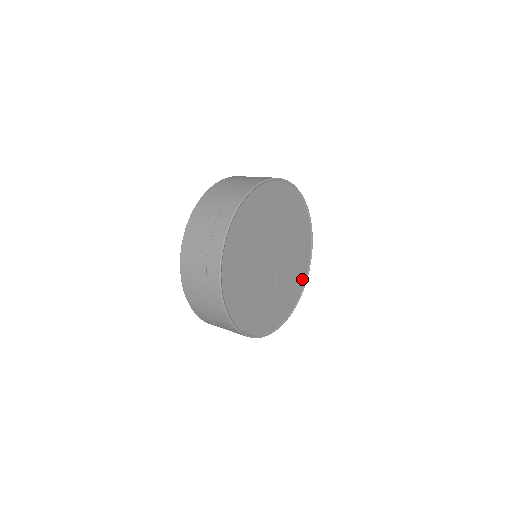
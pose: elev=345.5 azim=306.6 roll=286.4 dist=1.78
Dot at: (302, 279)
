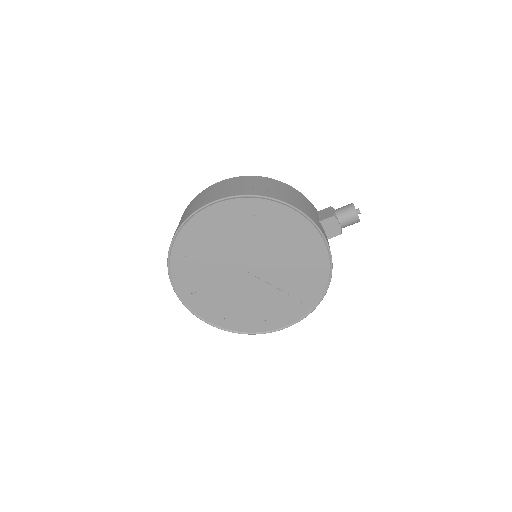
Dot at: (321, 261)
